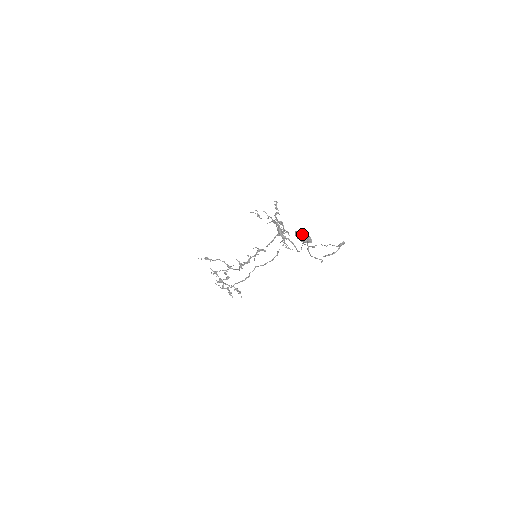
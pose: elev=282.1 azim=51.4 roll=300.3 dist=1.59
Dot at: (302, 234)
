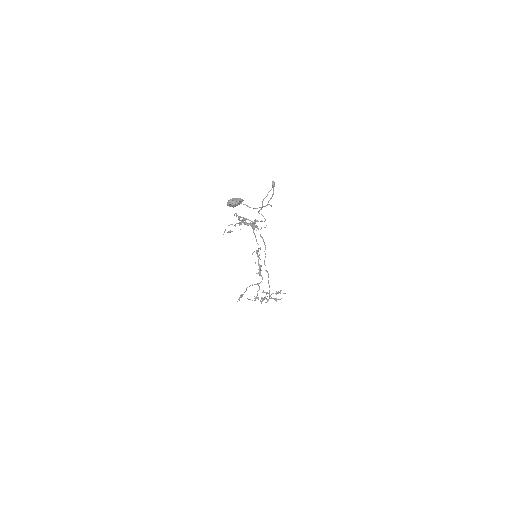
Dot at: (230, 201)
